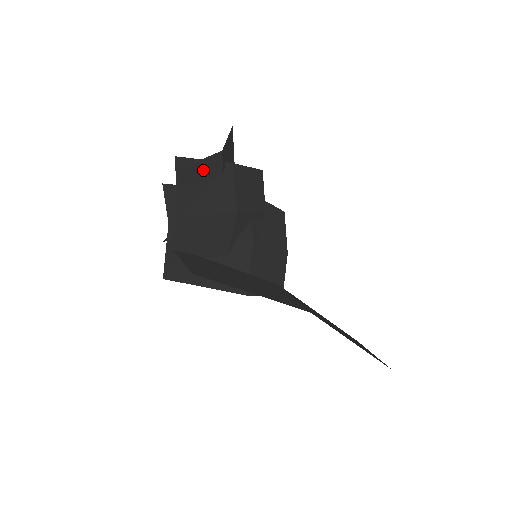
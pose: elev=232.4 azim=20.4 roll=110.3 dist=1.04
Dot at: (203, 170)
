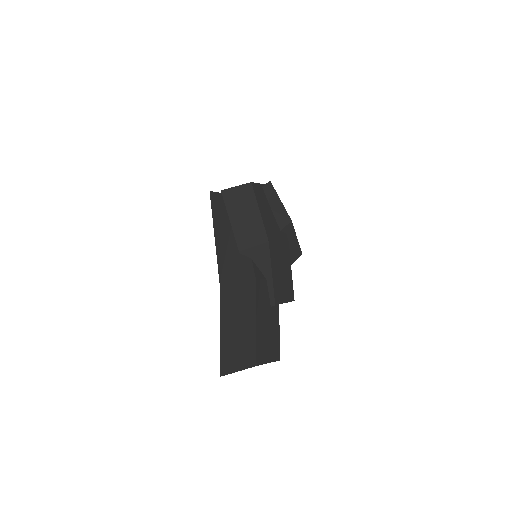
Dot at: (277, 206)
